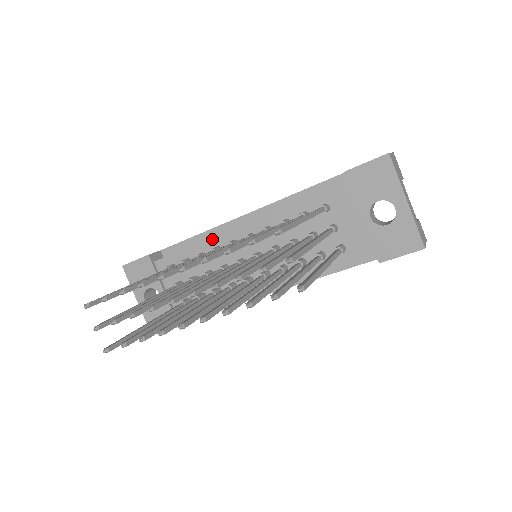
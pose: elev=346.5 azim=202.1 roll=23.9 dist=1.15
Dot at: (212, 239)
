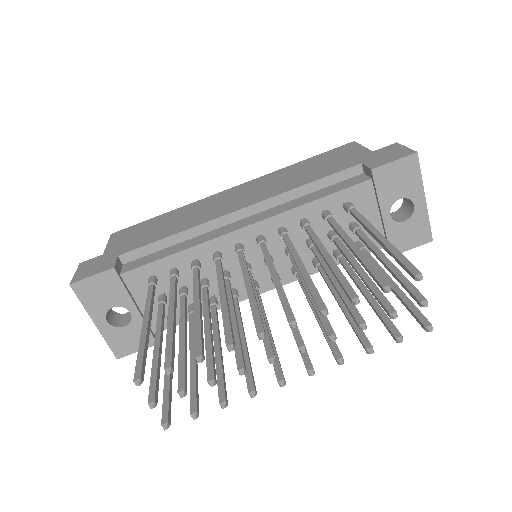
Dot at: (207, 243)
